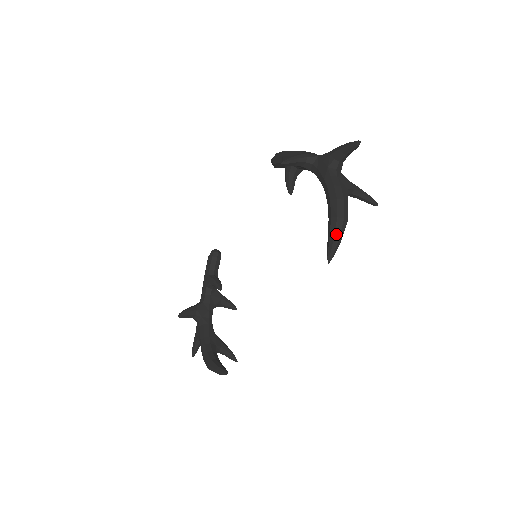
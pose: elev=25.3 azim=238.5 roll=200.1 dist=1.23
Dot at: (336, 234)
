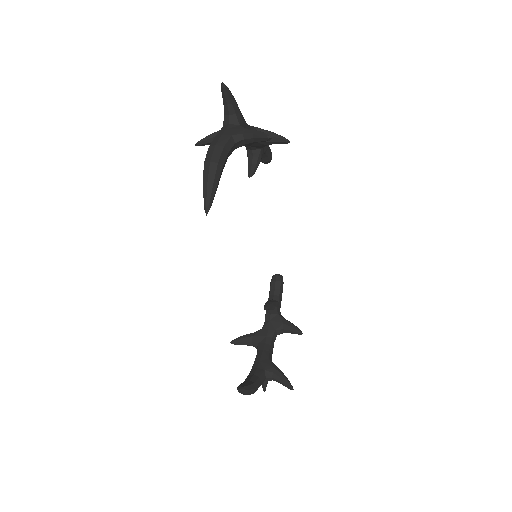
Dot at: (204, 180)
